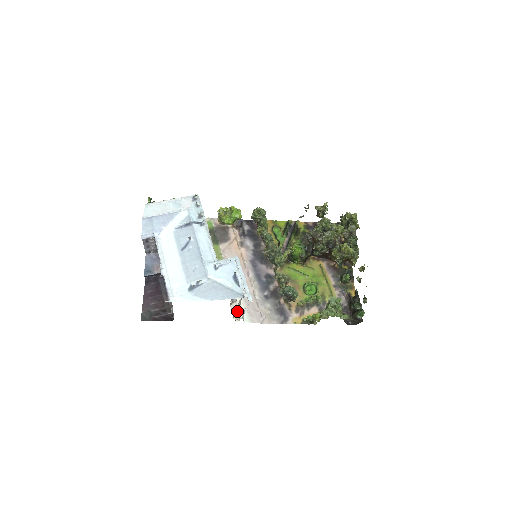
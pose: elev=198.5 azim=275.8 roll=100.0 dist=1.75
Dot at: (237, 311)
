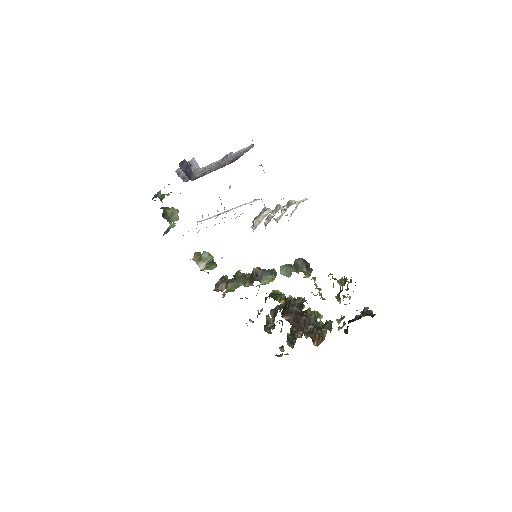
Dot at: occluded
